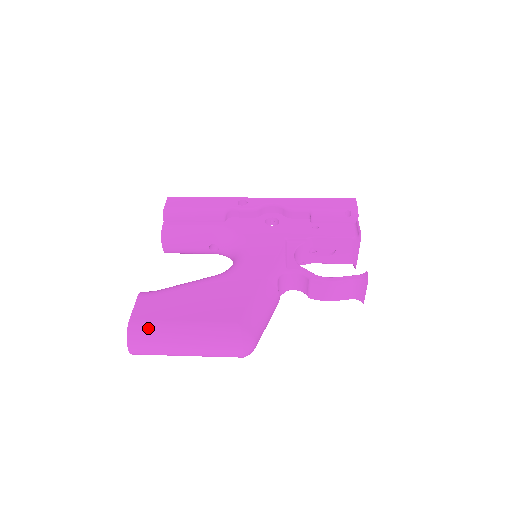
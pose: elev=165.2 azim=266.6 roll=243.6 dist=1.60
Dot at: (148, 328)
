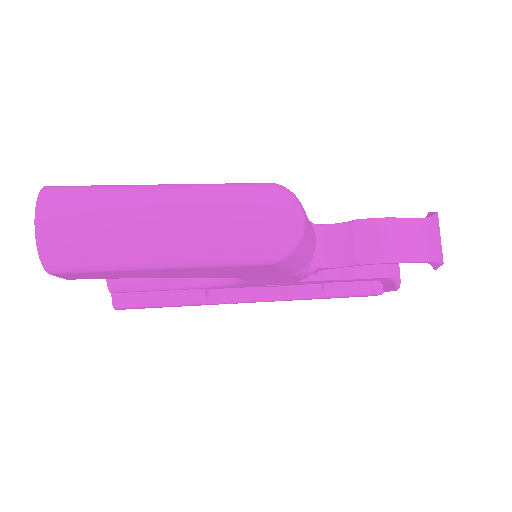
Dot at: (89, 186)
